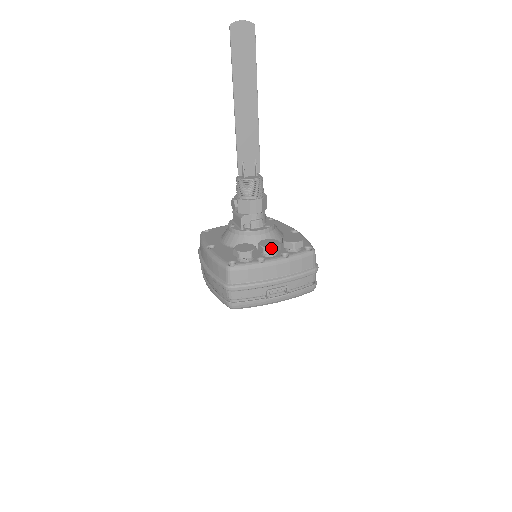
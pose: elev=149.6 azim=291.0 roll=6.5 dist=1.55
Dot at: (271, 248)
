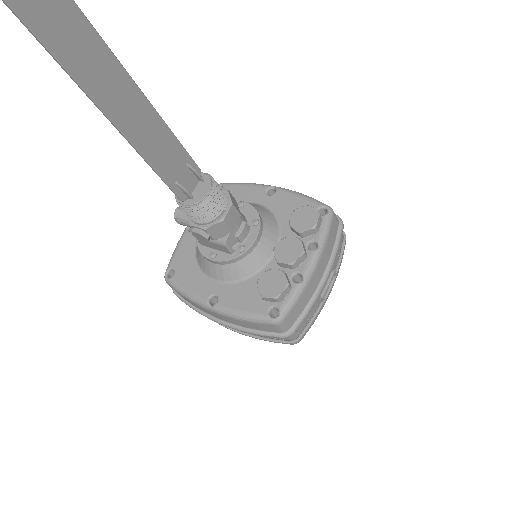
Dot at: (300, 257)
